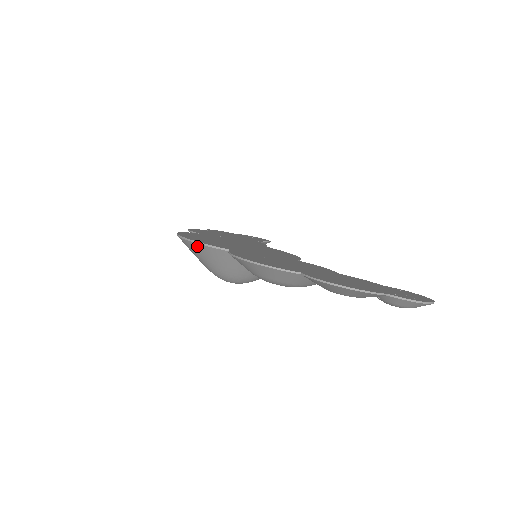
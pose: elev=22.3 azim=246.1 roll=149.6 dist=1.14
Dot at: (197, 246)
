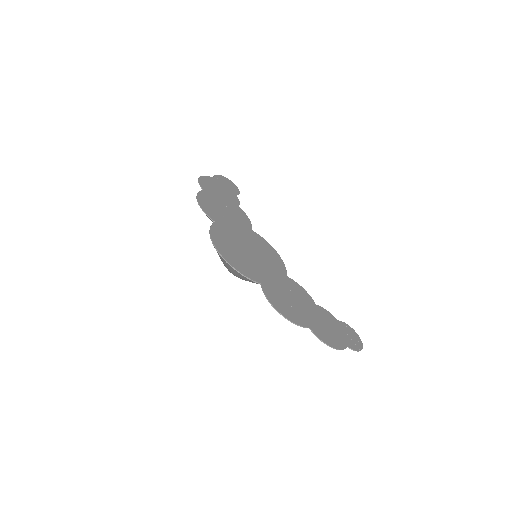
Dot at: (236, 271)
